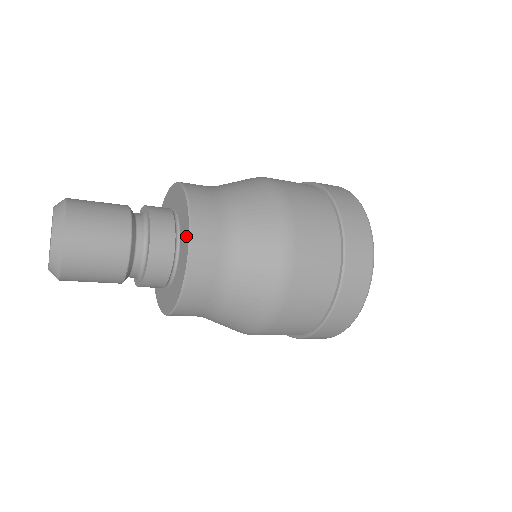
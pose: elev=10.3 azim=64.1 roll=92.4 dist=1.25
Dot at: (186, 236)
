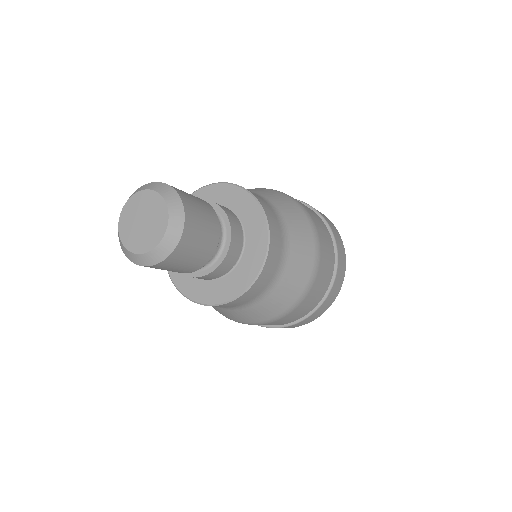
Dot at: (261, 232)
